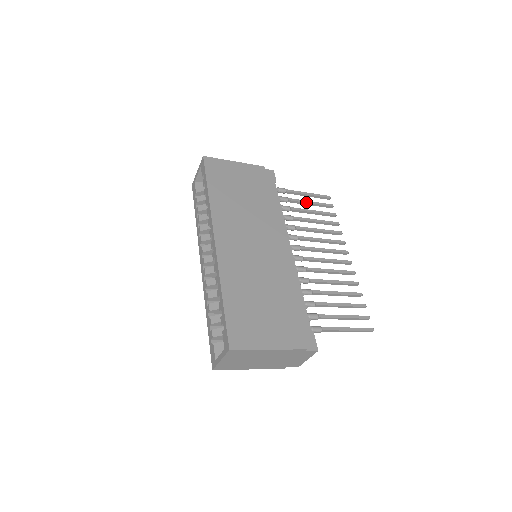
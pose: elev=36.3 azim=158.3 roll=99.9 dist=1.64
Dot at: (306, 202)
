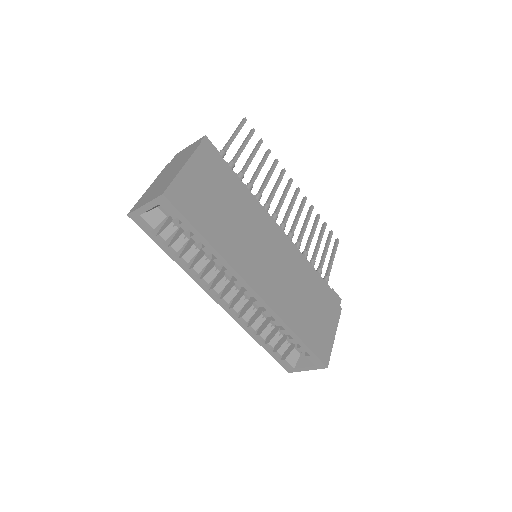
Dot at: (243, 149)
